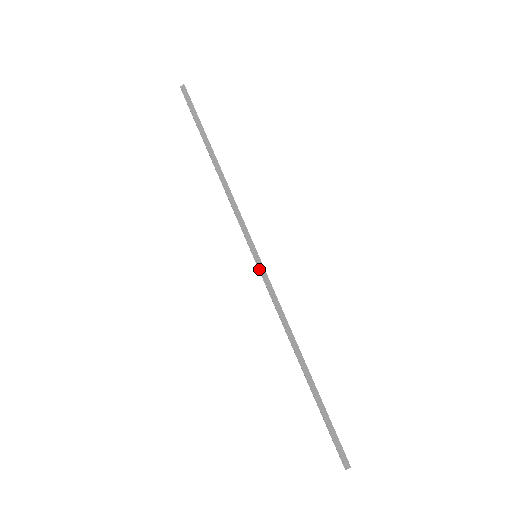
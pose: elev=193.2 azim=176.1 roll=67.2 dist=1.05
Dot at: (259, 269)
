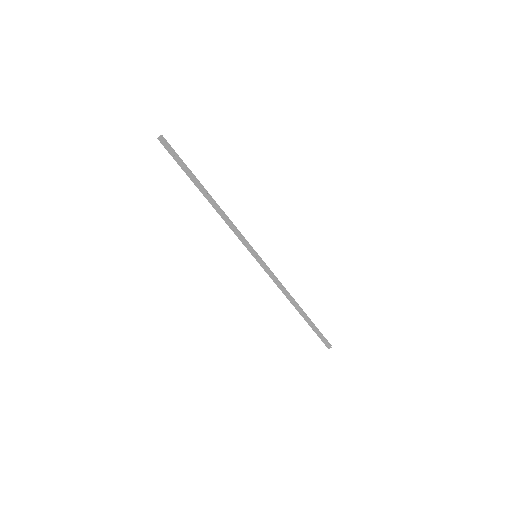
Dot at: (263, 263)
